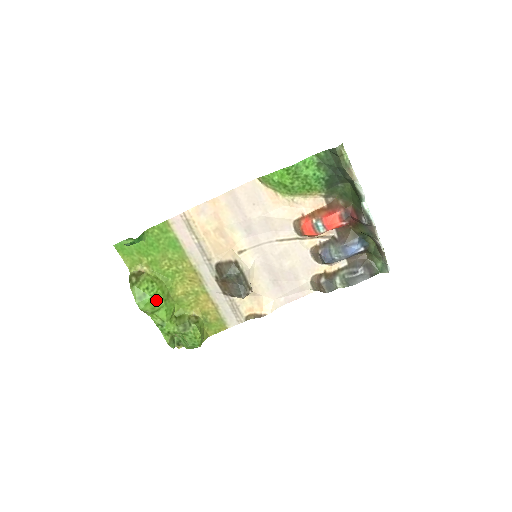
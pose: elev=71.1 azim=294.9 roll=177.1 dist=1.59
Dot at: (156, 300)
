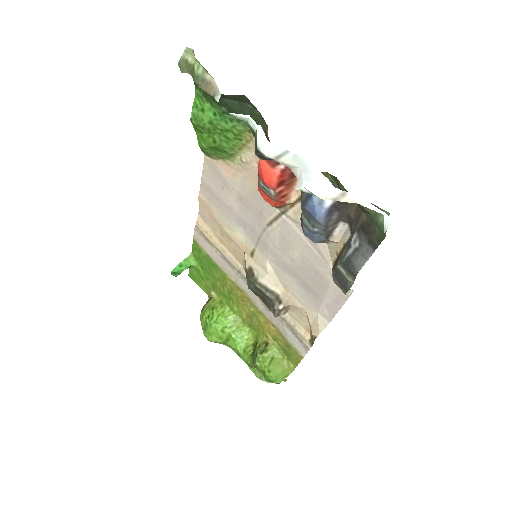
Dot at: (218, 329)
